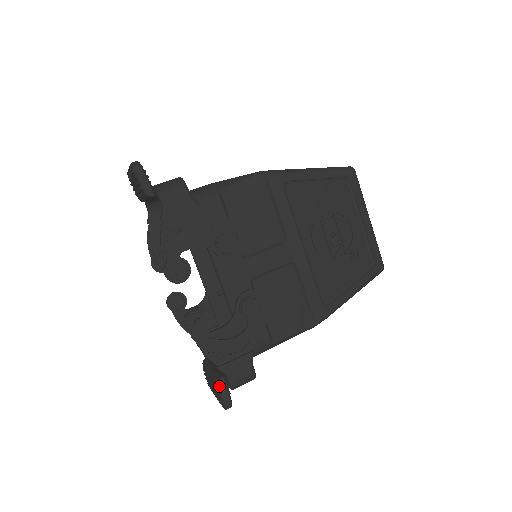
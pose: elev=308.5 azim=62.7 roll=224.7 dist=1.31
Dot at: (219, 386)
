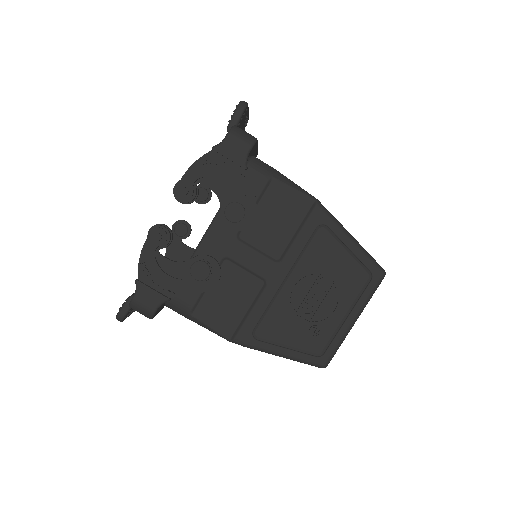
Dot at: (129, 298)
